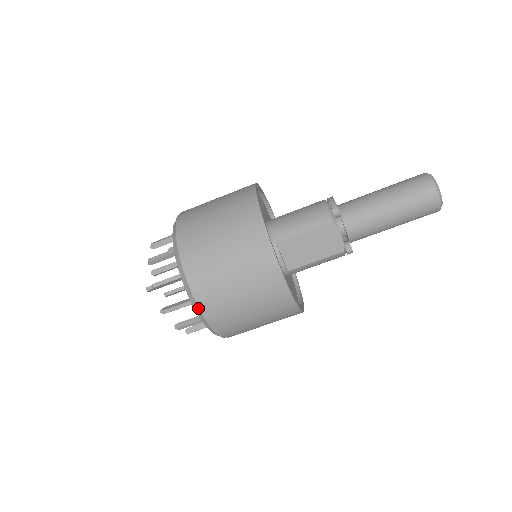
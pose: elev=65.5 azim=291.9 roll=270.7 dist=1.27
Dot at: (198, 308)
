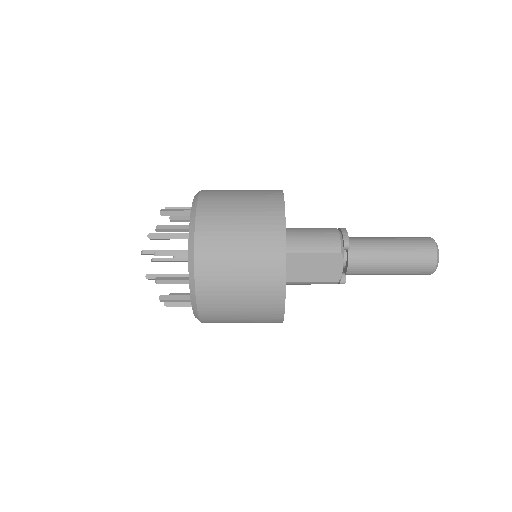
Dot at: (194, 291)
